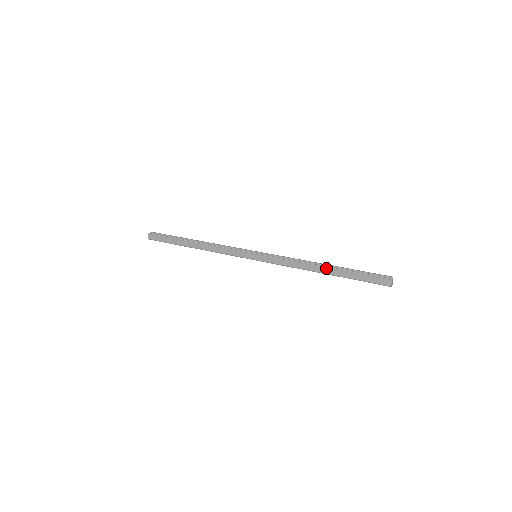
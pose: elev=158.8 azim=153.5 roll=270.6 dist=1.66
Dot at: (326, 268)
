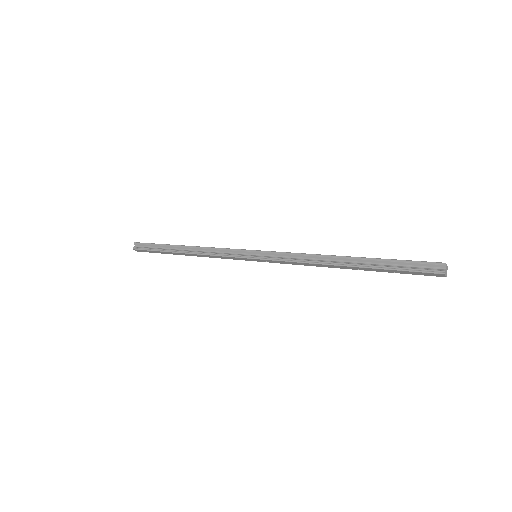
Dot at: (346, 267)
